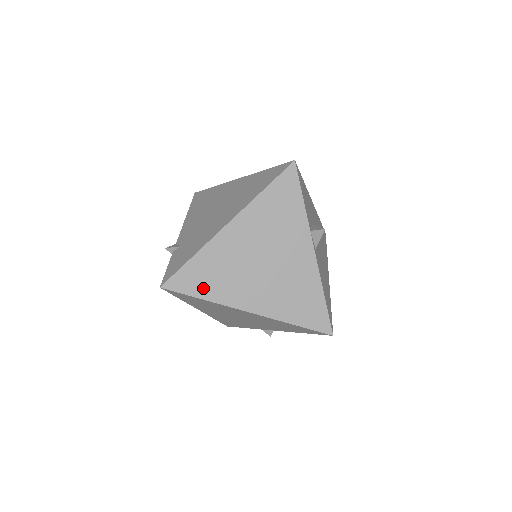
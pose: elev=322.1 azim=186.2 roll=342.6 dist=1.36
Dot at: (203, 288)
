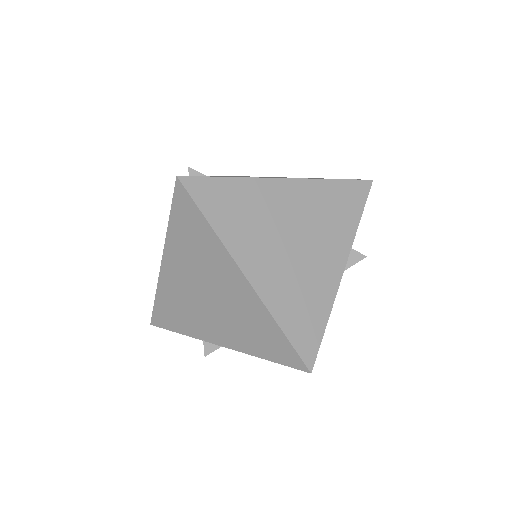
Dot at: (219, 214)
